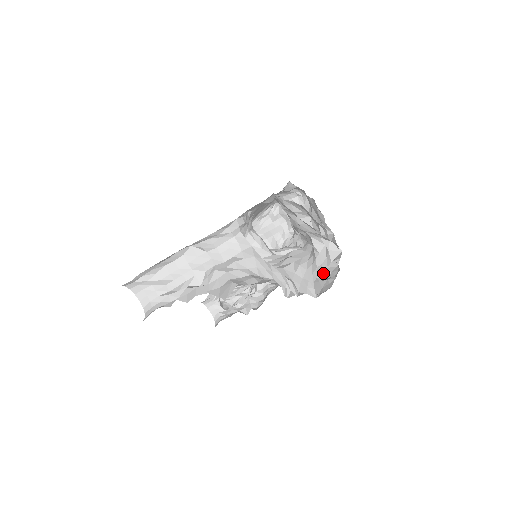
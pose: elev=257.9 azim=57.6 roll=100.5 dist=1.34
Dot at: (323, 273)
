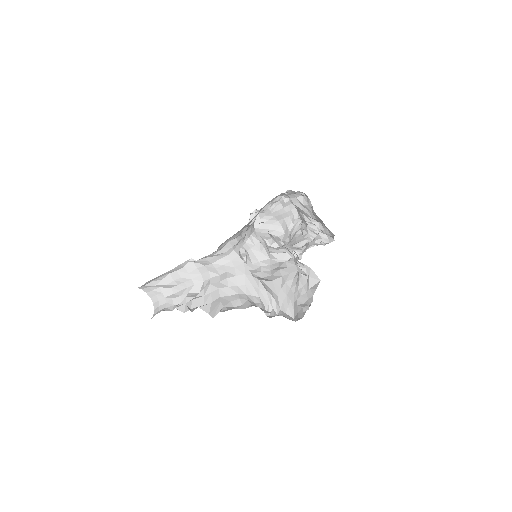
Dot at: (302, 297)
